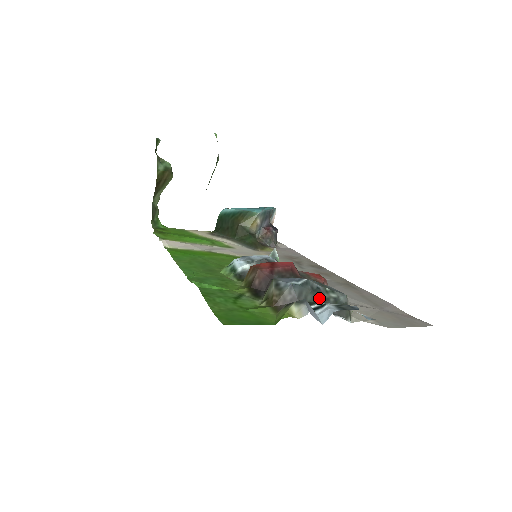
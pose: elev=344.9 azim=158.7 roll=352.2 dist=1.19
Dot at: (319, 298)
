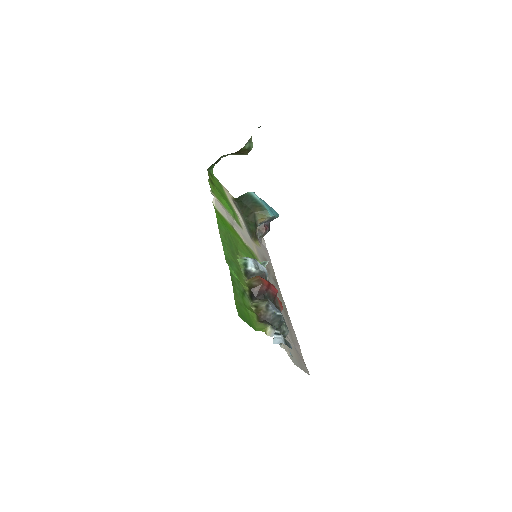
Dot at: (279, 327)
